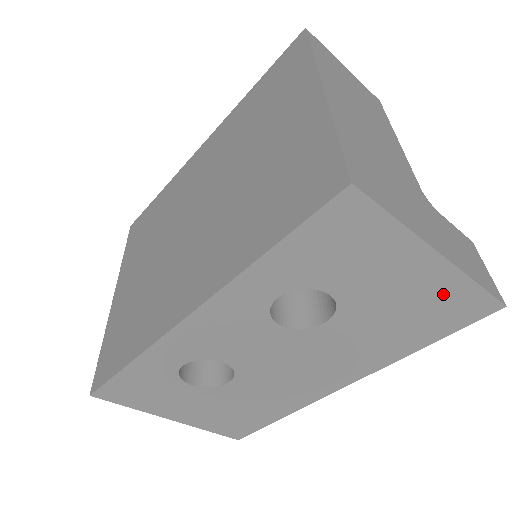
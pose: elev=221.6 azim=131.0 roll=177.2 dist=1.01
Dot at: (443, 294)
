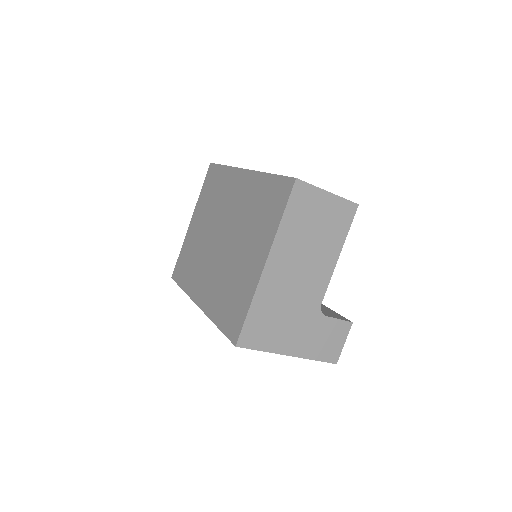
Dot at: occluded
